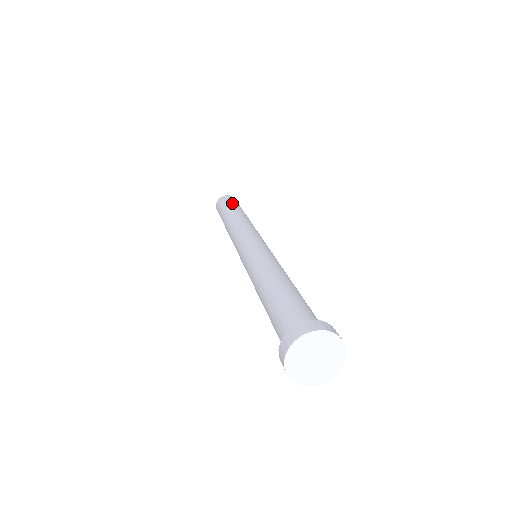
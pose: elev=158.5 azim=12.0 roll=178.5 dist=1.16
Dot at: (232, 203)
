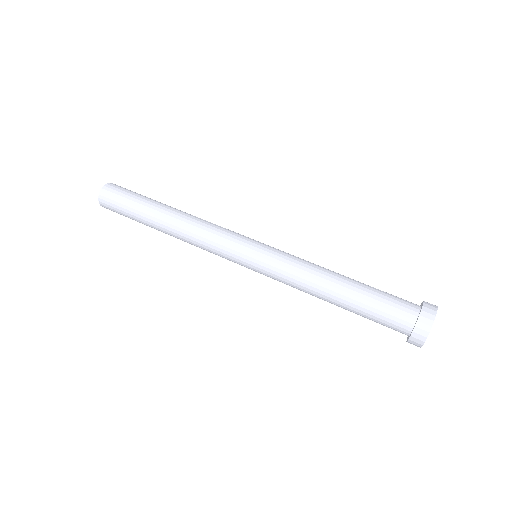
Dot at: (140, 195)
